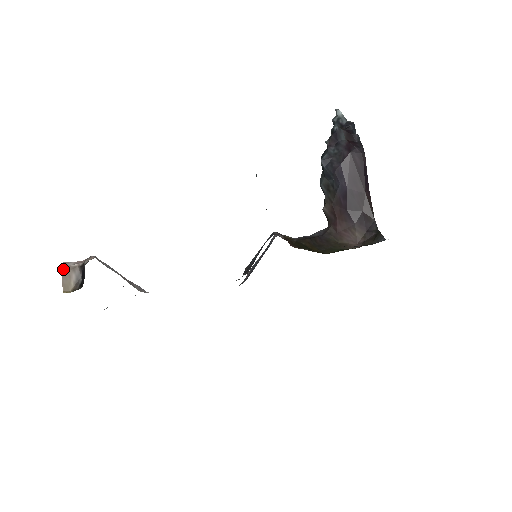
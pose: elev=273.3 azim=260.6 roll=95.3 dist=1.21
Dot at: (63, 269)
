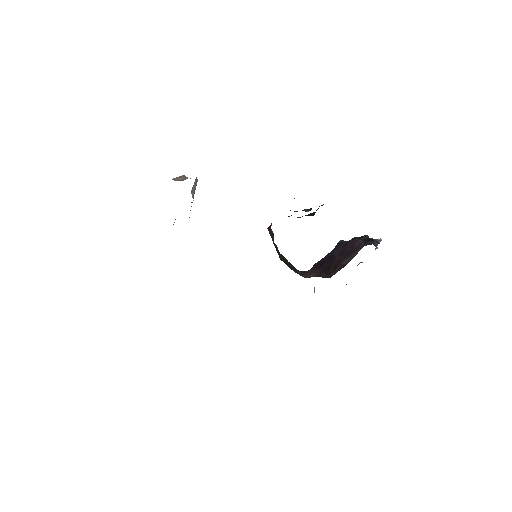
Dot at: (183, 176)
